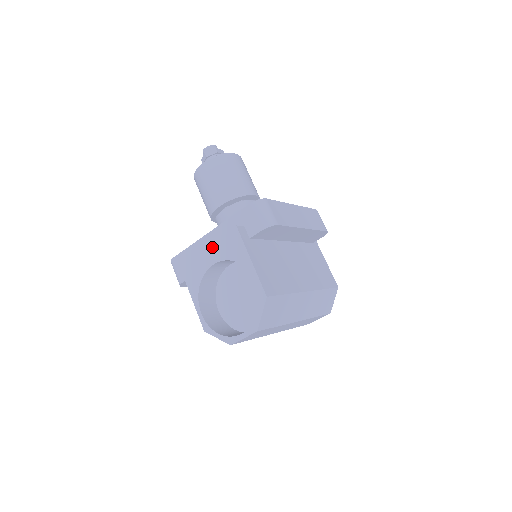
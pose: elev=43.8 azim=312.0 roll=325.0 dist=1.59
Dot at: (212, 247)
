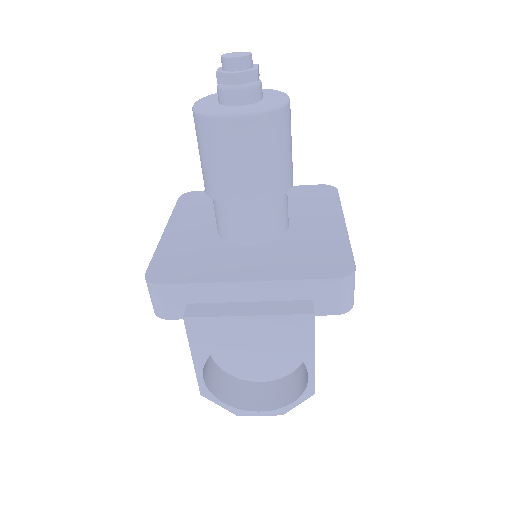
Dot at: (258, 321)
